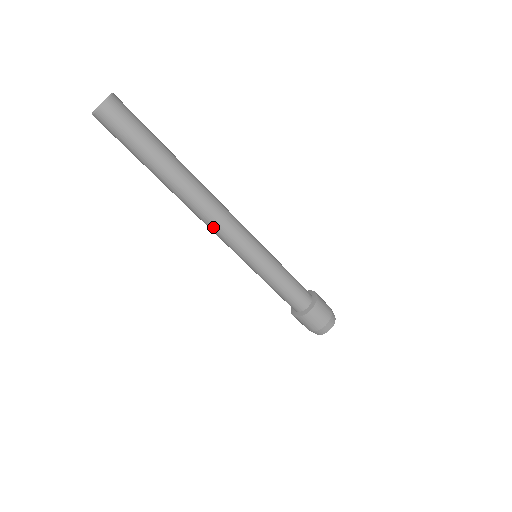
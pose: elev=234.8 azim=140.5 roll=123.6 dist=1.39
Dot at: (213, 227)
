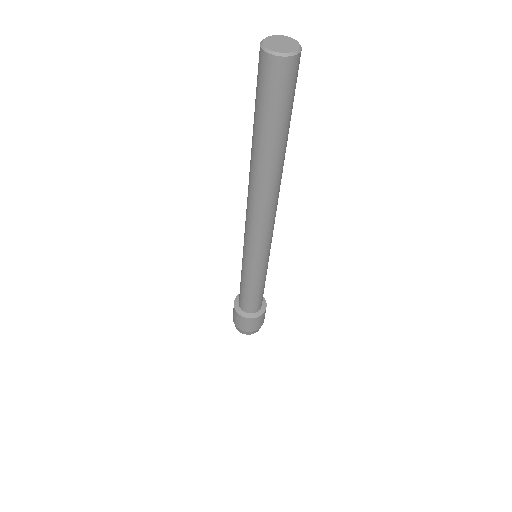
Dot at: (268, 222)
